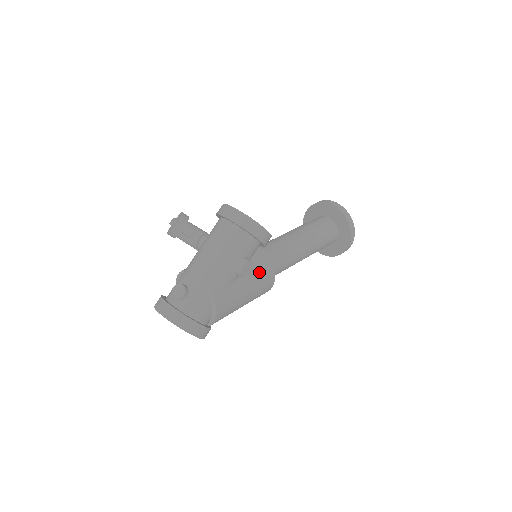
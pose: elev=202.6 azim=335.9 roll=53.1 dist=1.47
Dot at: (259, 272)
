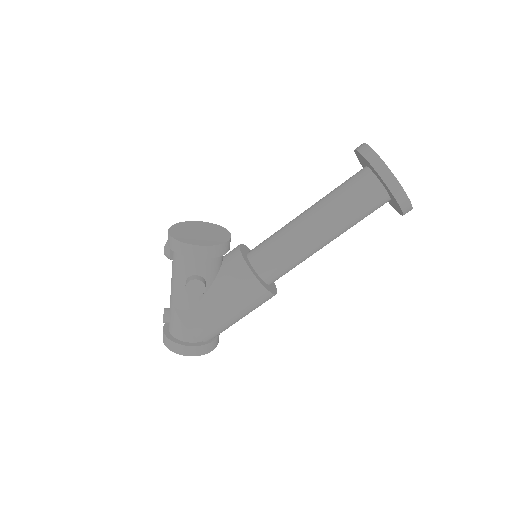
Dot at: (232, 282)
